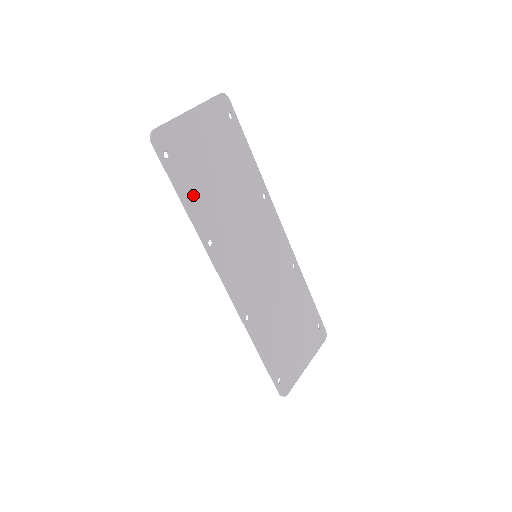
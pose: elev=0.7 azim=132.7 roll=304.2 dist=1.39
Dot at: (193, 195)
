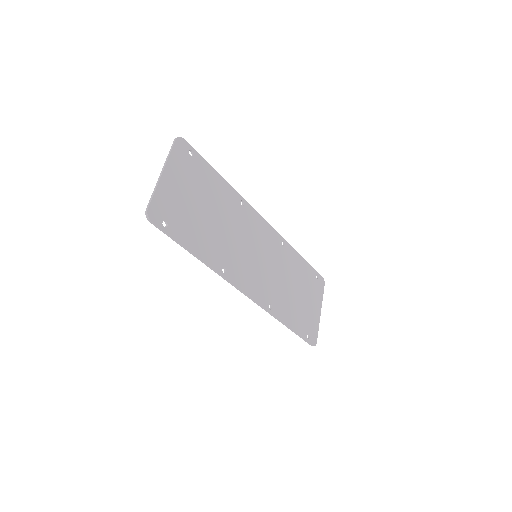
Dot at: (196, 242)
